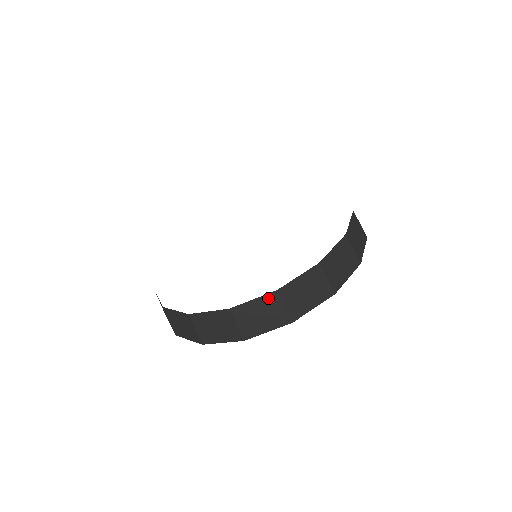
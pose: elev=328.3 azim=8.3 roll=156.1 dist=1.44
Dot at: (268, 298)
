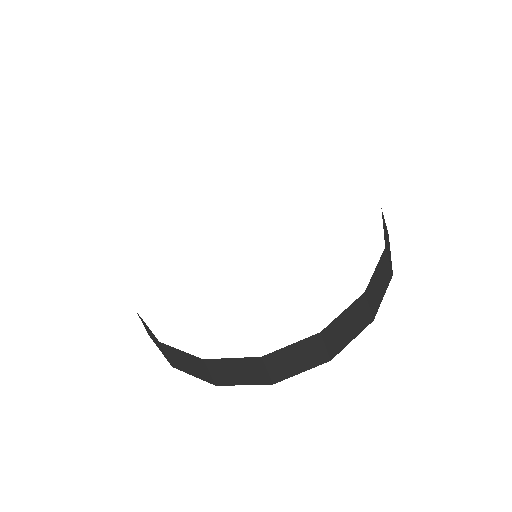
Dot at: occluded
